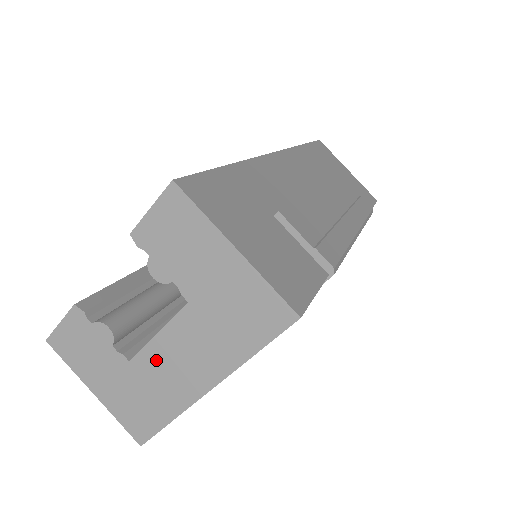
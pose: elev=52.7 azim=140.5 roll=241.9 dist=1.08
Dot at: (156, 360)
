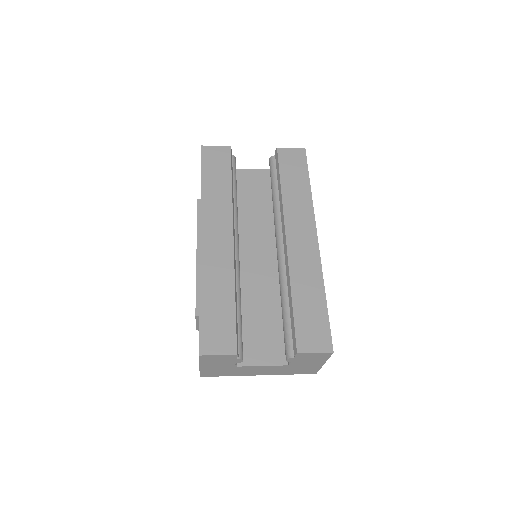
Dot at: (250, 369)
